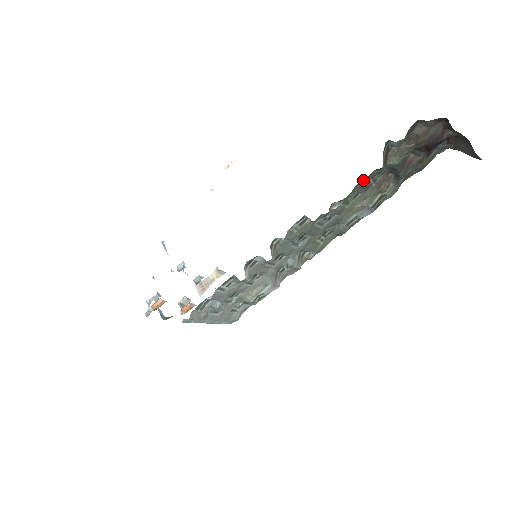
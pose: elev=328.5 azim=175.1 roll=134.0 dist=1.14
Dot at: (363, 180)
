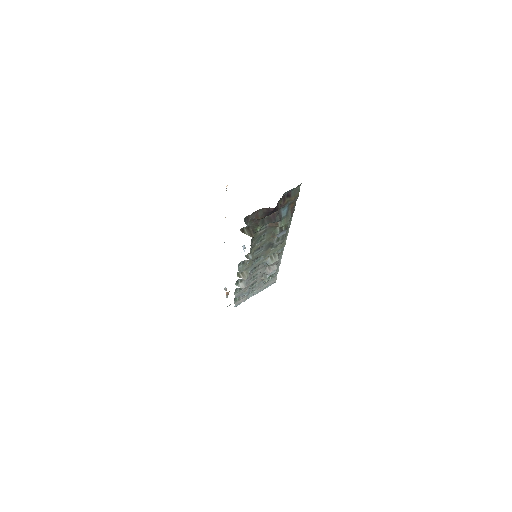
Dot at: occluded
